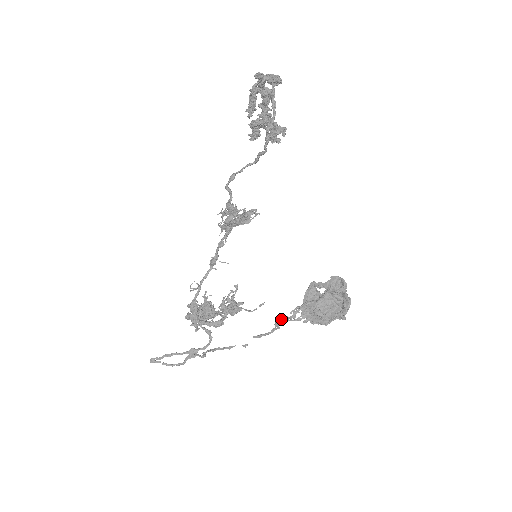
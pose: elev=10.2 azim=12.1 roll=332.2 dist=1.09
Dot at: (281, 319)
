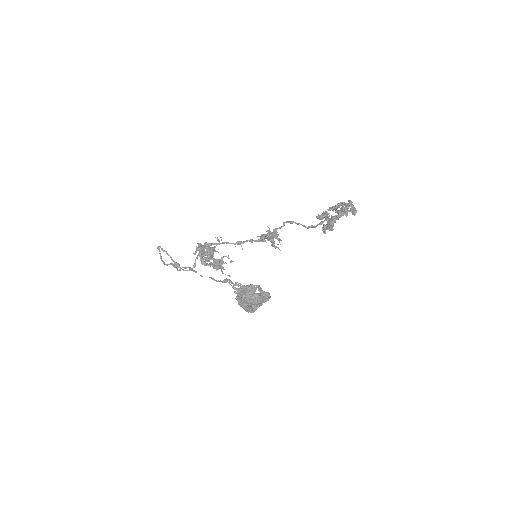
Dot at: (229, 280)
